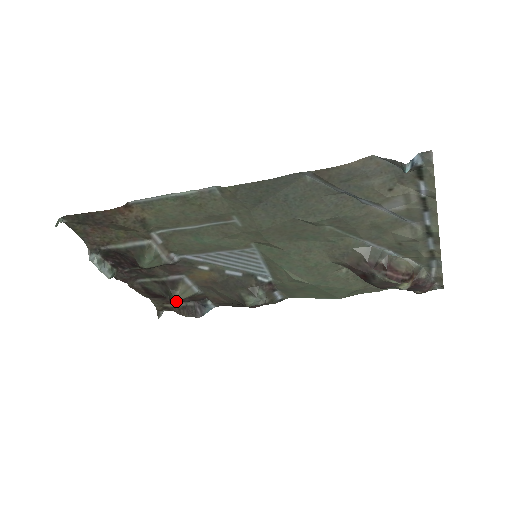
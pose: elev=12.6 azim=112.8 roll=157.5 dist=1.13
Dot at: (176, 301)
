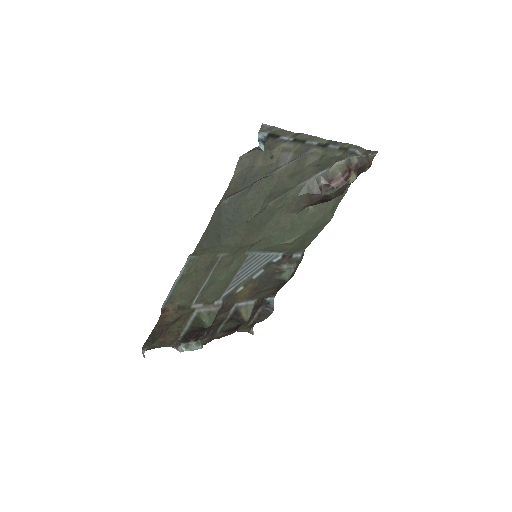
Dot at: occluded
